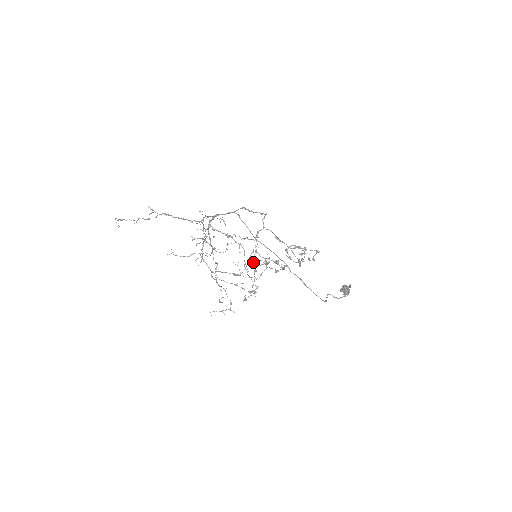
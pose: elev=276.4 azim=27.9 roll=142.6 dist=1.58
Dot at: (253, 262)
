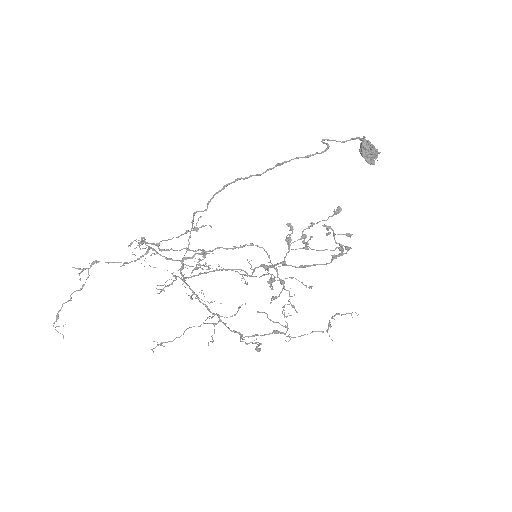
Dot at: occluded
